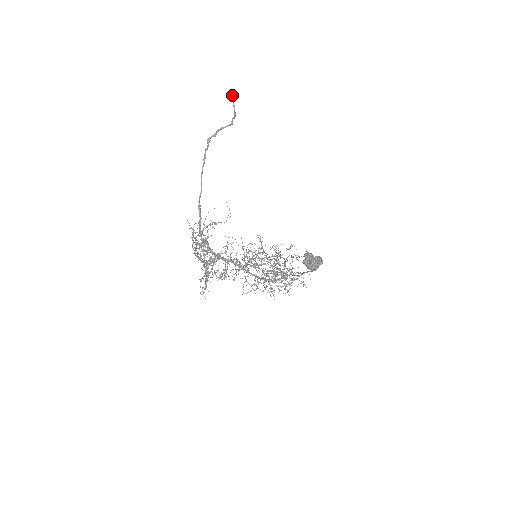
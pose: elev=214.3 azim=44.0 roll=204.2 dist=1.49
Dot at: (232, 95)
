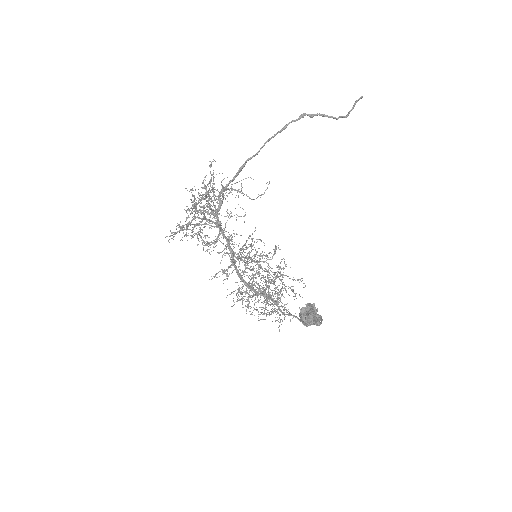
Dot at: (359, 98)
